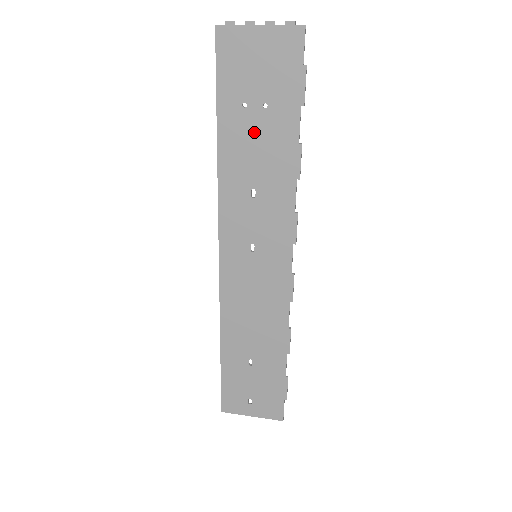
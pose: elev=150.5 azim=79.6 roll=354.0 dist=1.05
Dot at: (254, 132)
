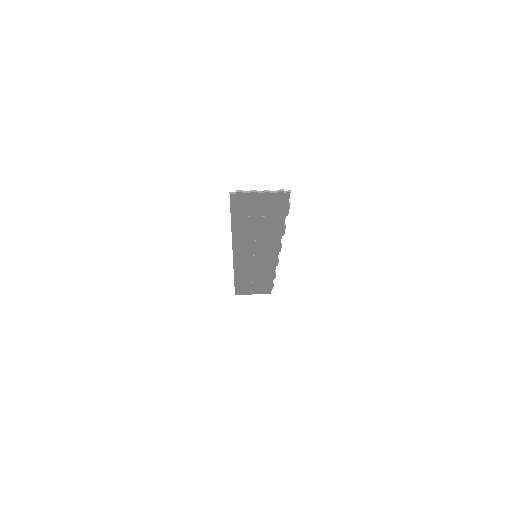
Dot at: (256, 224)
